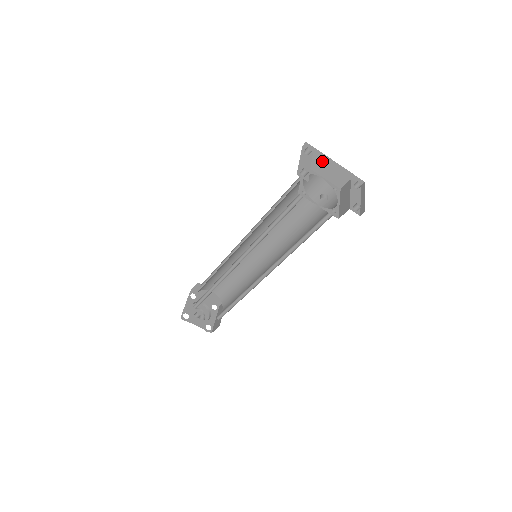
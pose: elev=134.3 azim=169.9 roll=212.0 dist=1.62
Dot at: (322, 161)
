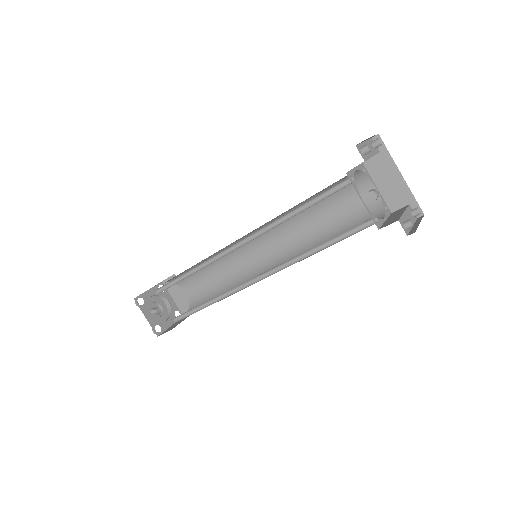
Dot at: (386, 166)
